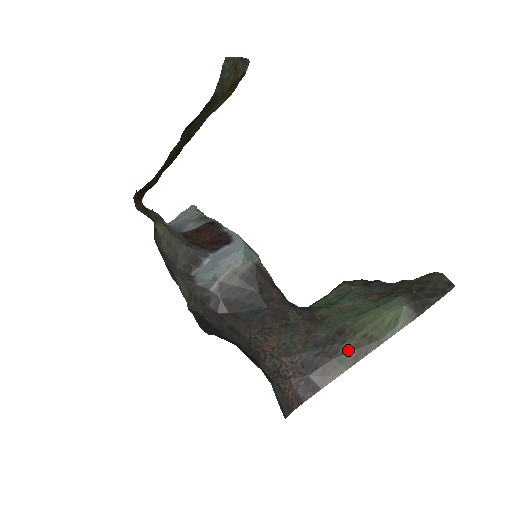
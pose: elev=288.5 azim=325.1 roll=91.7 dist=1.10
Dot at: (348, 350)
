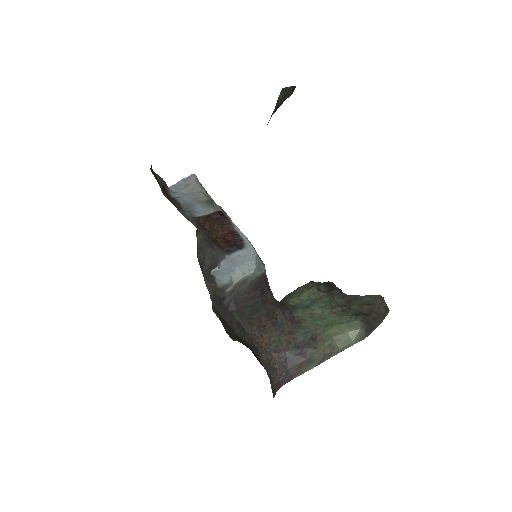
Dot at: (318, 354)
